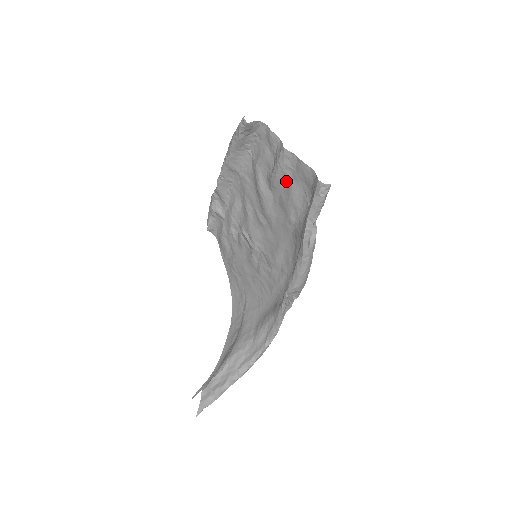
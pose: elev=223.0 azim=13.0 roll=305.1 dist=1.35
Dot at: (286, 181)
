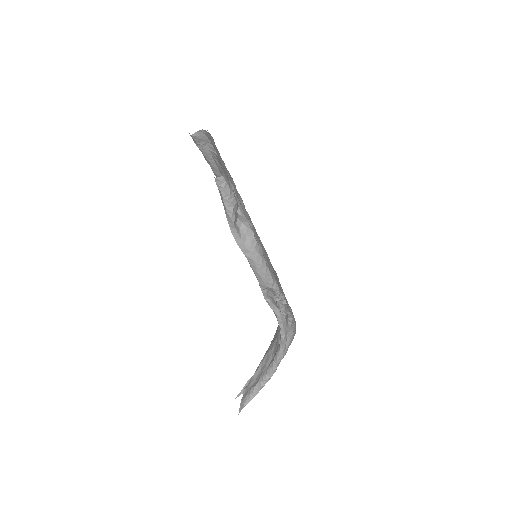
Dot at: occluded
